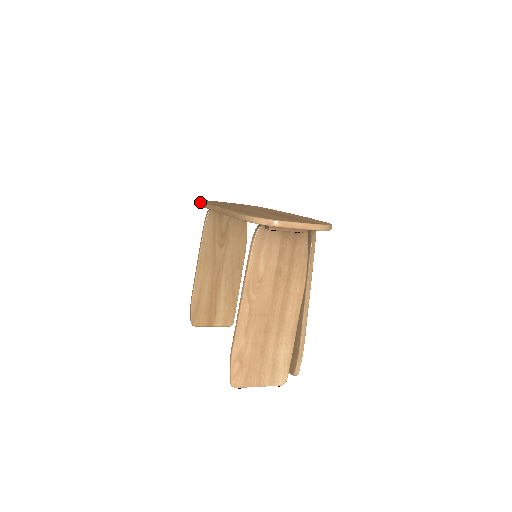
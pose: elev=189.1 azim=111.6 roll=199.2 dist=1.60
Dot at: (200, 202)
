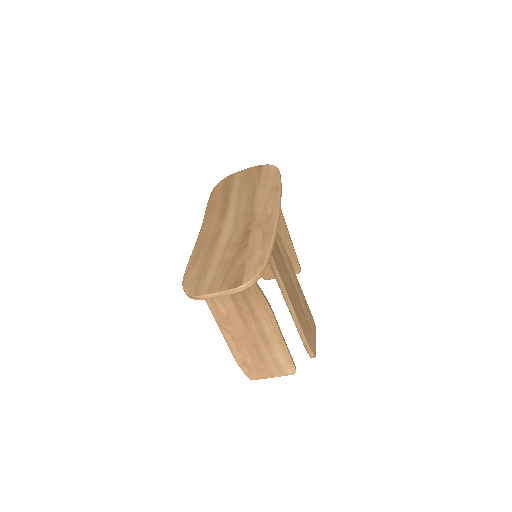
Dot at: occluded
